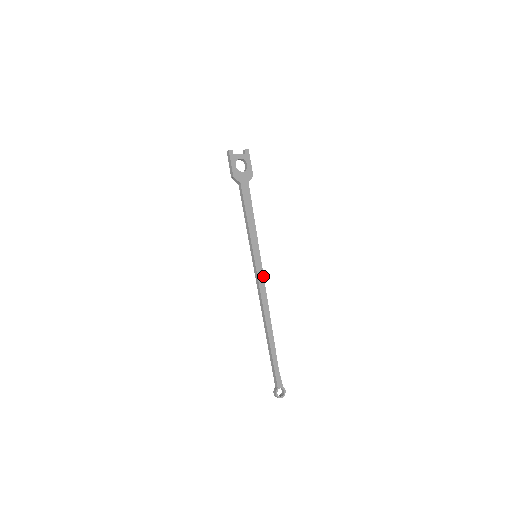
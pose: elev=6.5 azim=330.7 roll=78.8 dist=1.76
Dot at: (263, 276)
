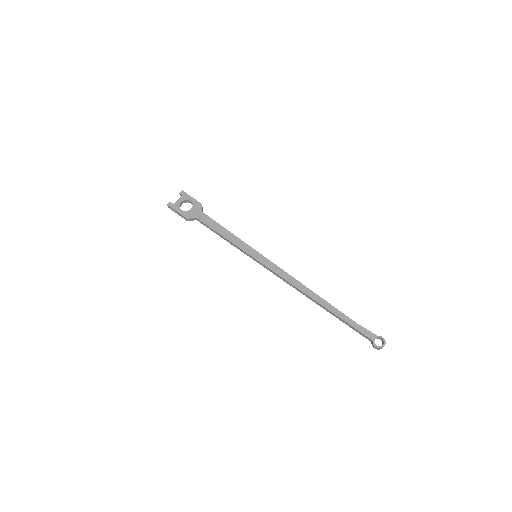
Dot at: (275, 265)
